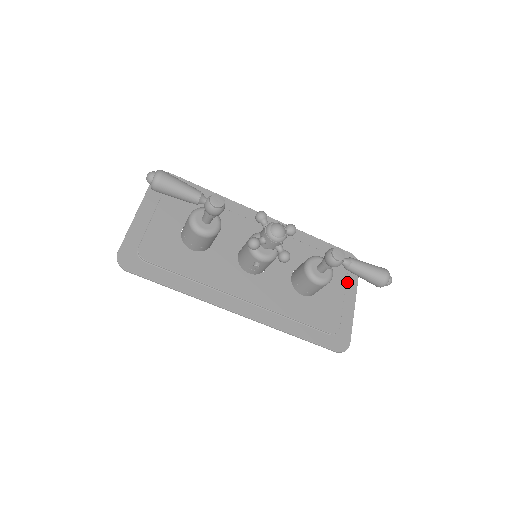
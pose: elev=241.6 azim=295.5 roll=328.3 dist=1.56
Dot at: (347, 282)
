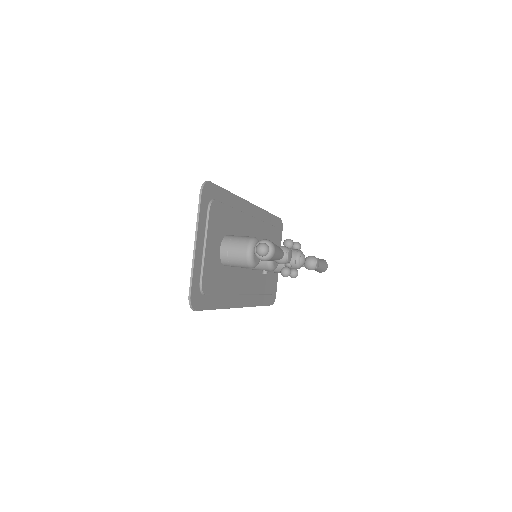
Dot at: occluded
